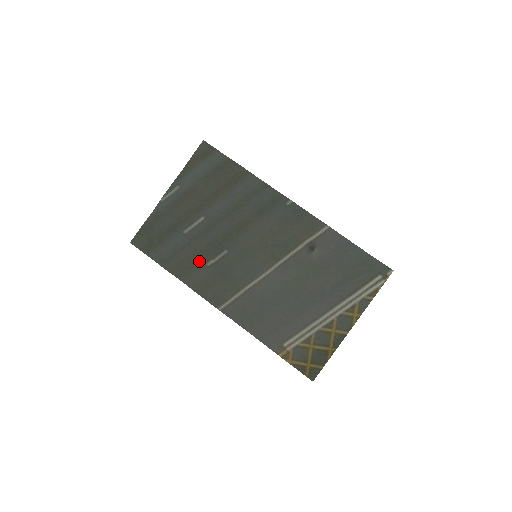
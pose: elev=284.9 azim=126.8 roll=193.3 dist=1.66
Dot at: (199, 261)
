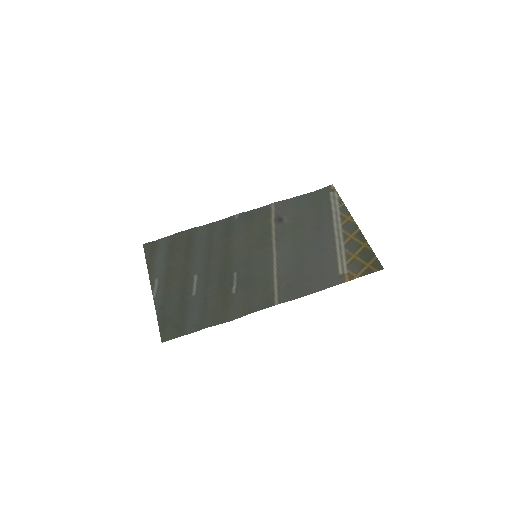
Dot at: (225, 297)
